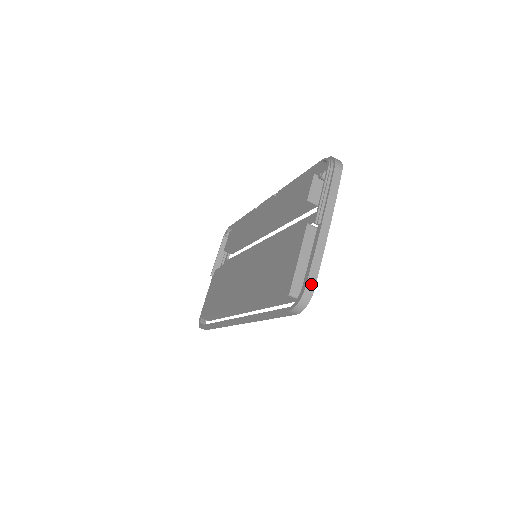
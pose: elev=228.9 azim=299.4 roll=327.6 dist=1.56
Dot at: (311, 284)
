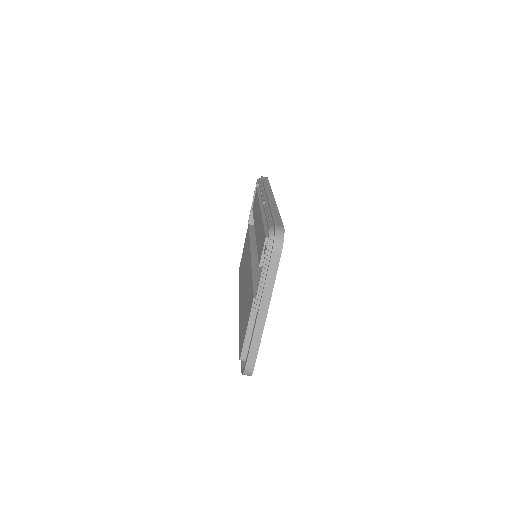
Dot at: (251, 364)
